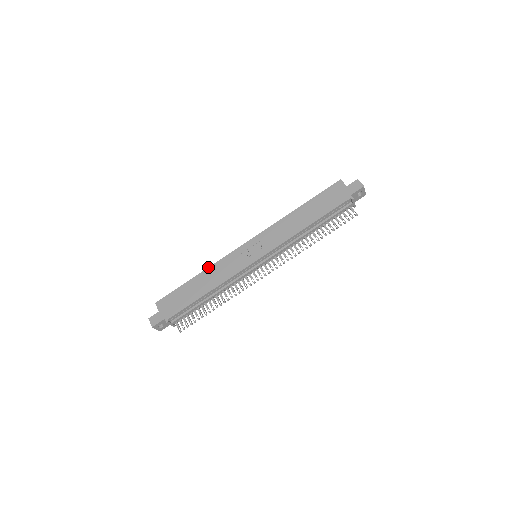
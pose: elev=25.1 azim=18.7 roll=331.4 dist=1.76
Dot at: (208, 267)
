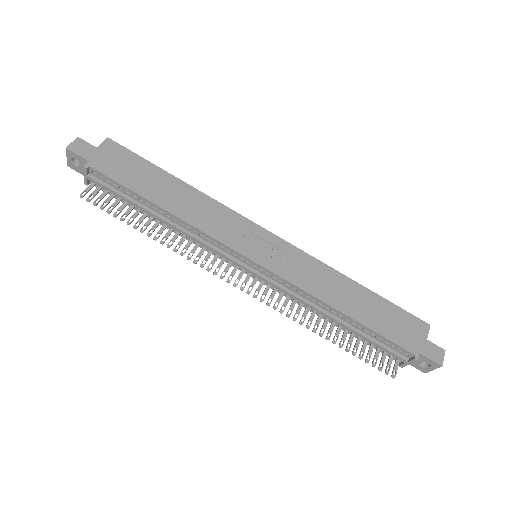
Dot at: occluded
